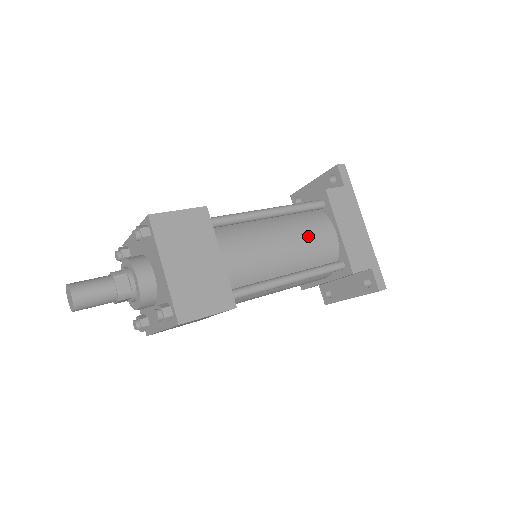
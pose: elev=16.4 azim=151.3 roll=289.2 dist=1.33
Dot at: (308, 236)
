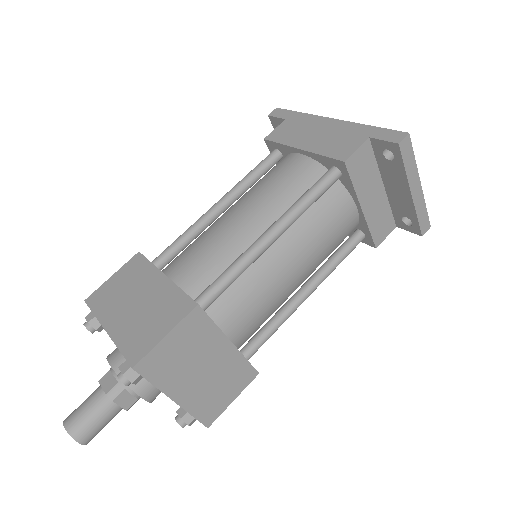
Dot at: (267, 185)
